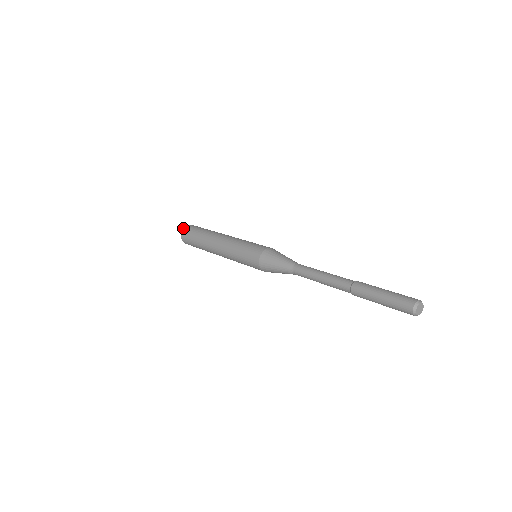
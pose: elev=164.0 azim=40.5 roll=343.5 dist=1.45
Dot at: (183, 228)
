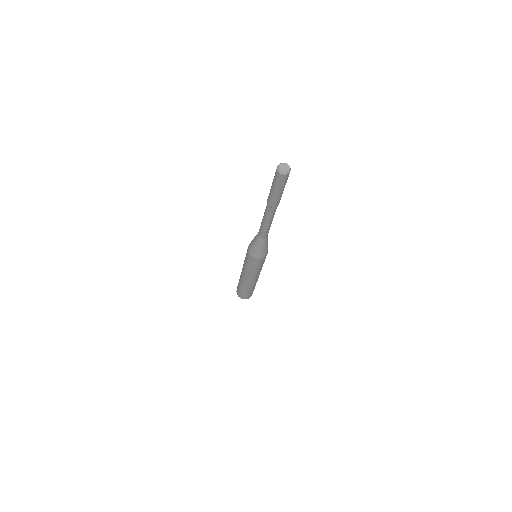
Dot at: occluded
